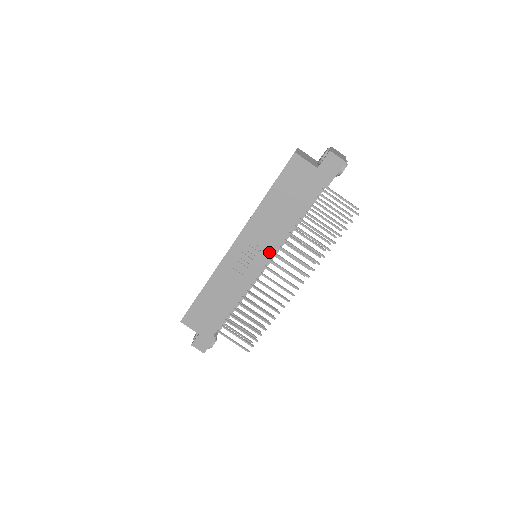
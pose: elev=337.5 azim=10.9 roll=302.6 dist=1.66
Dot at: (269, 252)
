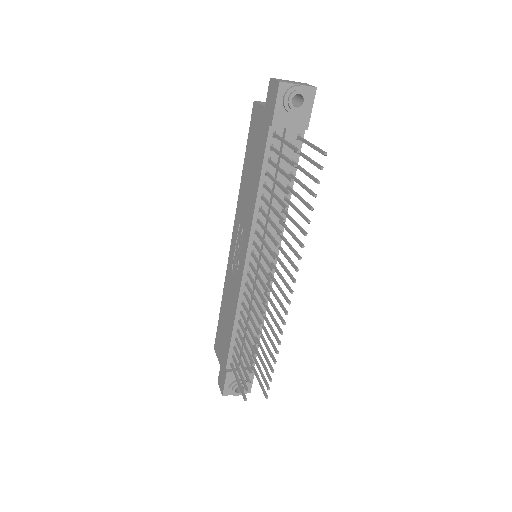
Dot at: (247, 240)
